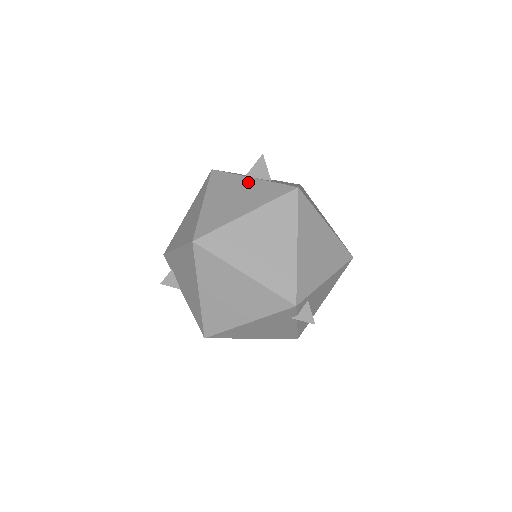
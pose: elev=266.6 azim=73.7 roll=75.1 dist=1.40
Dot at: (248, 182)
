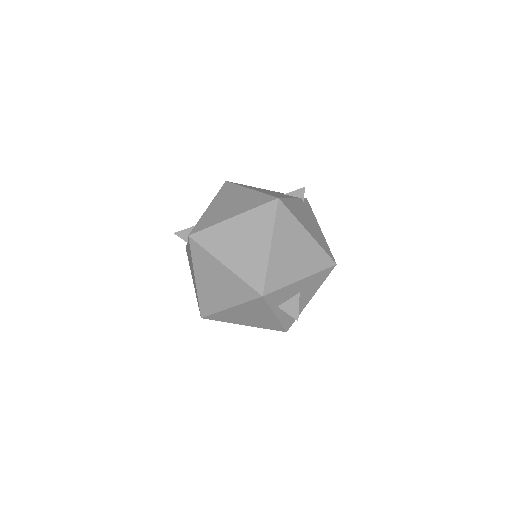
Dot at: (269, 317)
